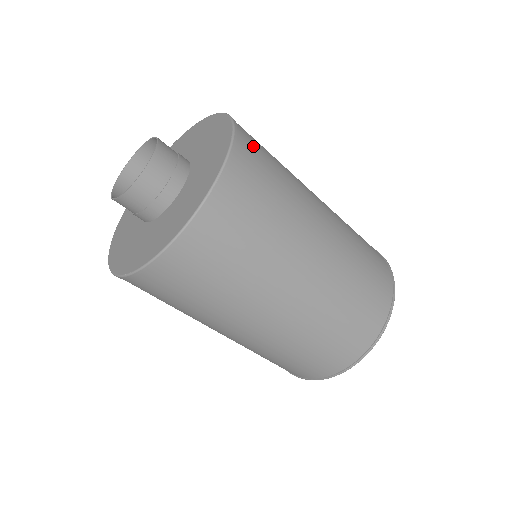
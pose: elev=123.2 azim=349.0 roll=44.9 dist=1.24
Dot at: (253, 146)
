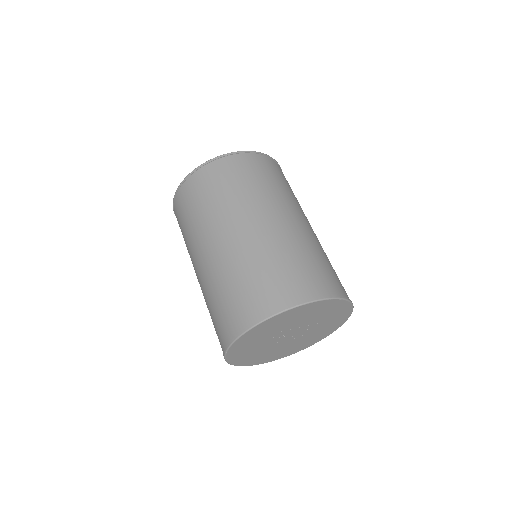
Dot at: (269, 165)
